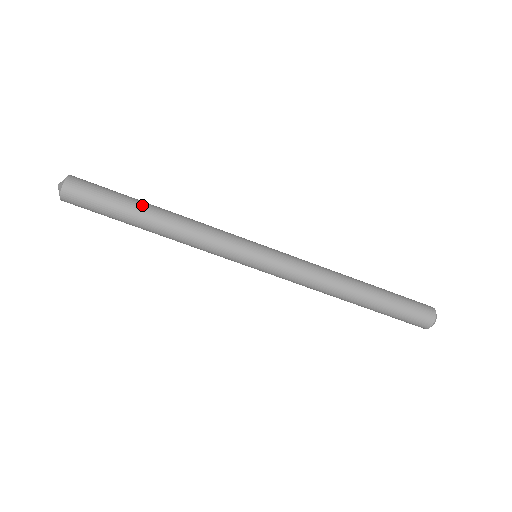
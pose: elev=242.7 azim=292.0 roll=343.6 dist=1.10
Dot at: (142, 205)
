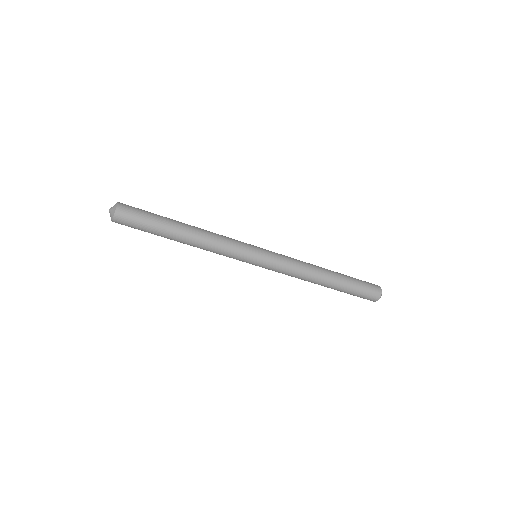
Dot at: (172, 229)
